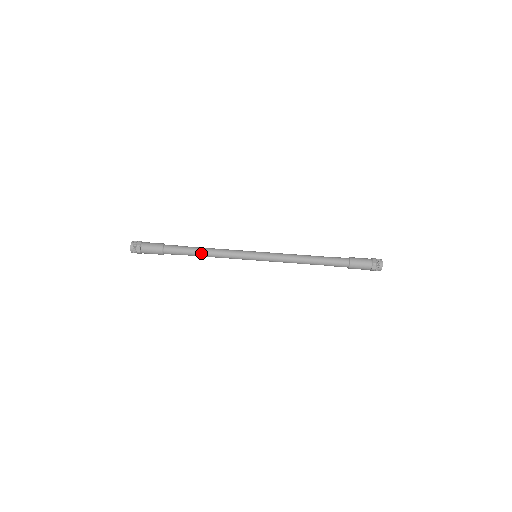
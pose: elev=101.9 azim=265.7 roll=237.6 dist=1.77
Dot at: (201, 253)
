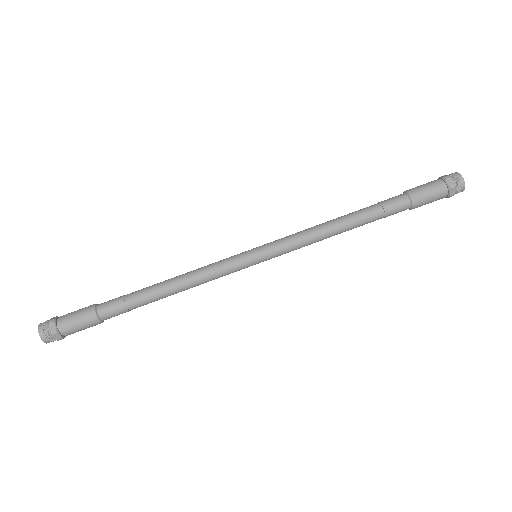
Dot at: (165, 294)
